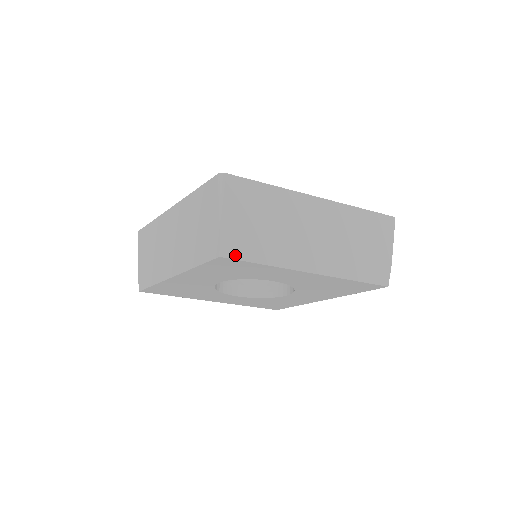
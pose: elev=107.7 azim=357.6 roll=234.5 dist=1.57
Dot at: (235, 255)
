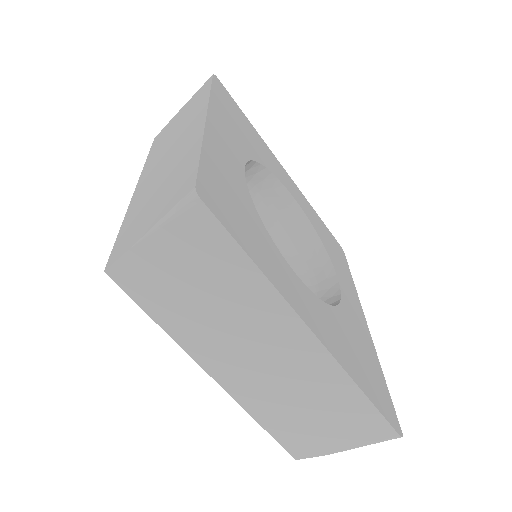
Dot at: (127, 286)
